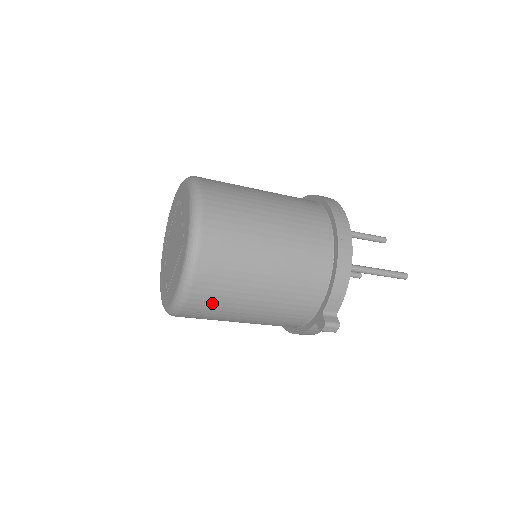
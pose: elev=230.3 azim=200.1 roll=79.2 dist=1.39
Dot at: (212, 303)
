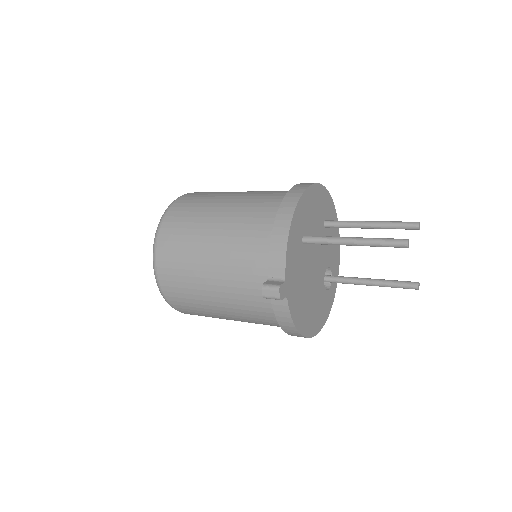
Dot at: (176, 278)
